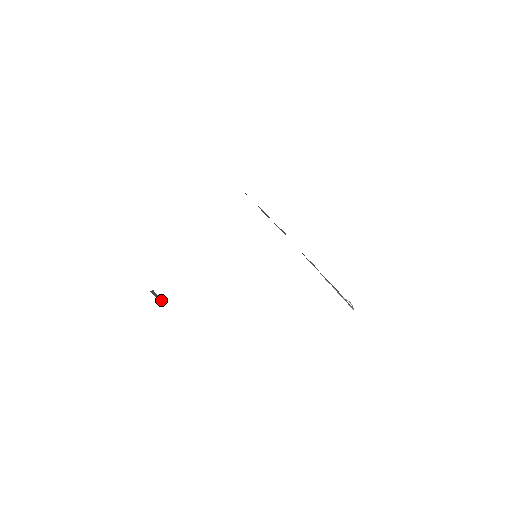
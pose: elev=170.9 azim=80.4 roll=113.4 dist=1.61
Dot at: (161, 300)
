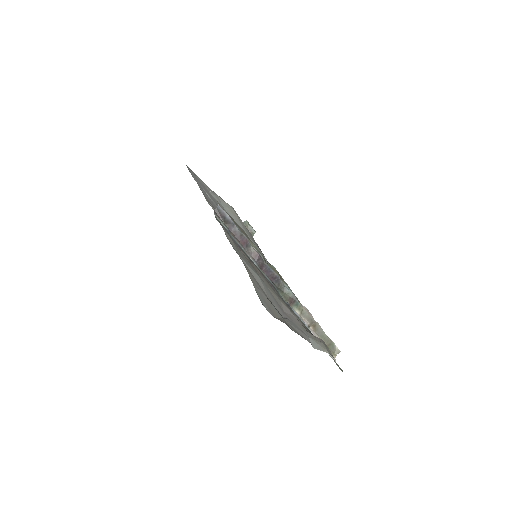
Dot at: (251, 231)
